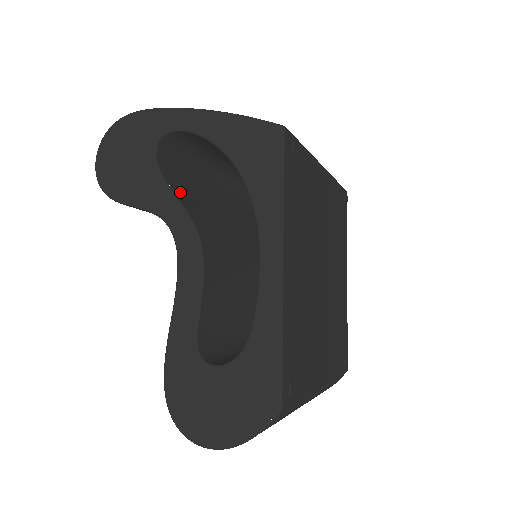
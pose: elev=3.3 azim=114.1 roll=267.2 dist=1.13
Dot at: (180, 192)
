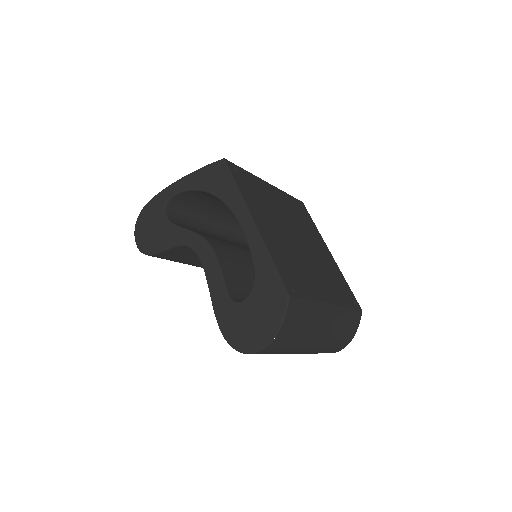
Dot at: occluded
